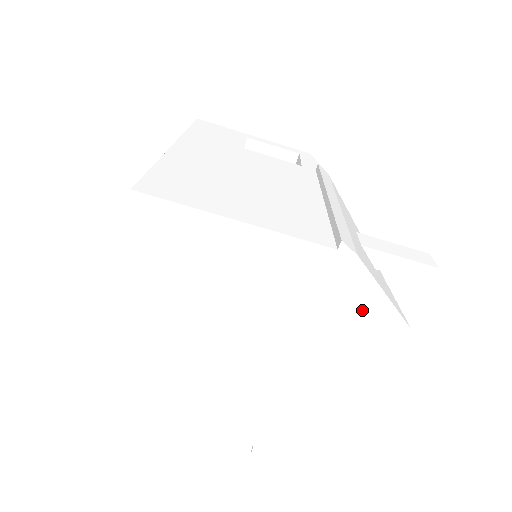
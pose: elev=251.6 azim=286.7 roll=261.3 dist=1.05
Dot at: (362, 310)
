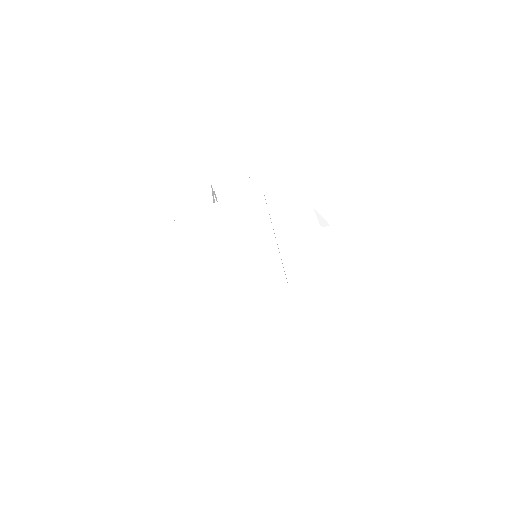
Dot at: (321, 288)
